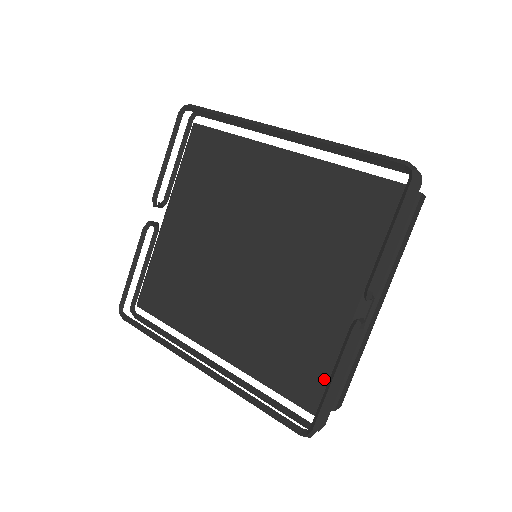
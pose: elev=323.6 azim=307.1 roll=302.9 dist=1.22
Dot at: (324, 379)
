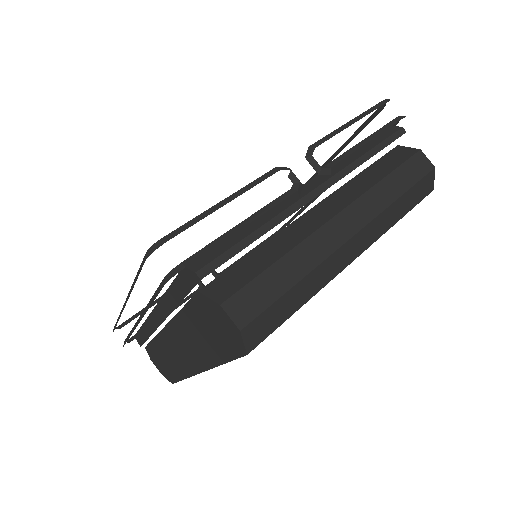
Dot at: occluded
